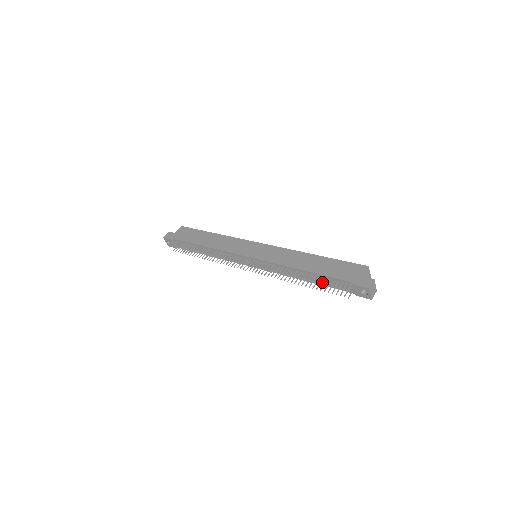
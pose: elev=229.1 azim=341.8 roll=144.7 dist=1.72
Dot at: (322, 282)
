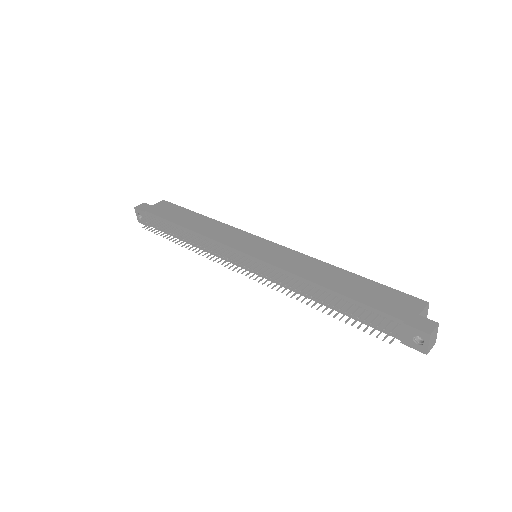
Dot at: (350, 311)
